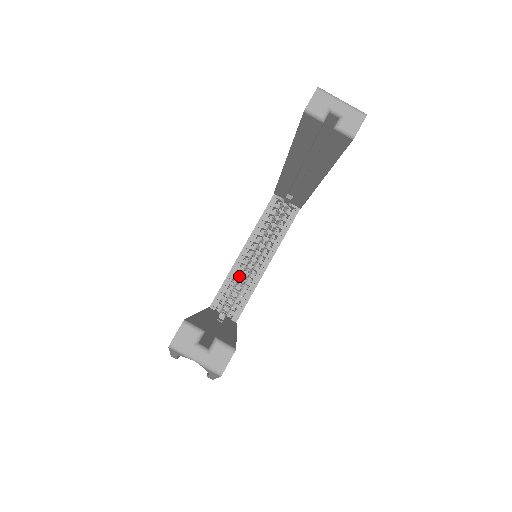
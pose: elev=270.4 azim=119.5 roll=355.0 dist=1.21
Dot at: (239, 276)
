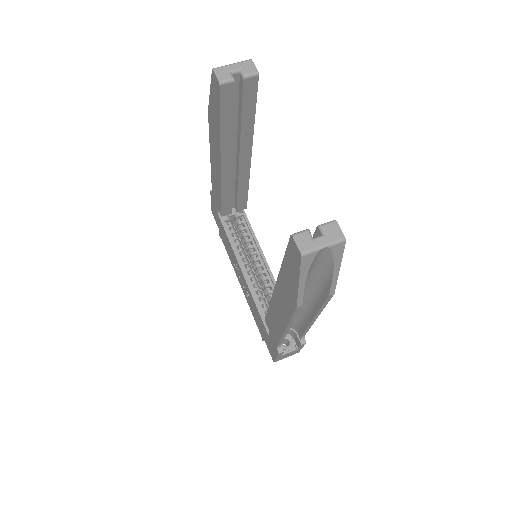
Dot at: occluded
